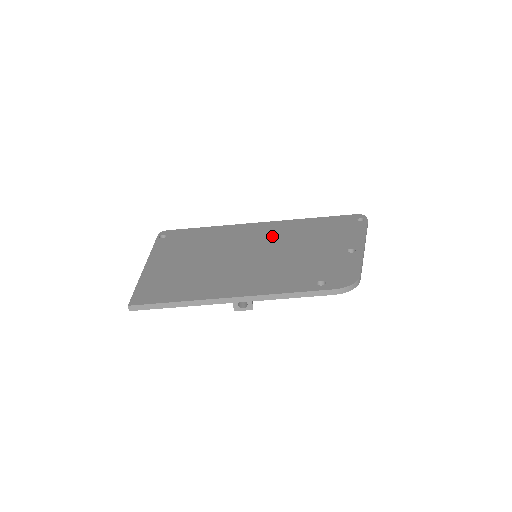
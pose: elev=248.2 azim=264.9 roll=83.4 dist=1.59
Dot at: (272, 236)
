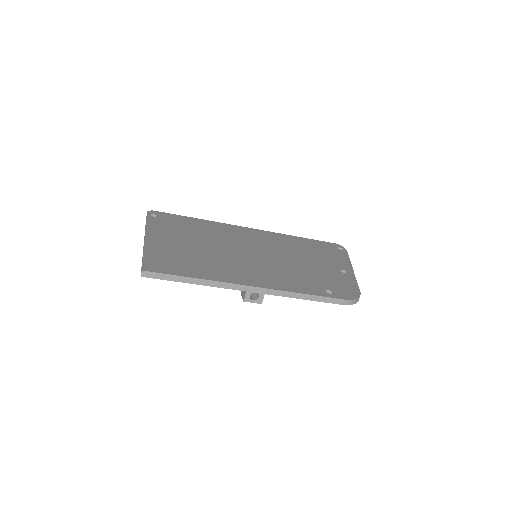
Dot at: (267, 242)
